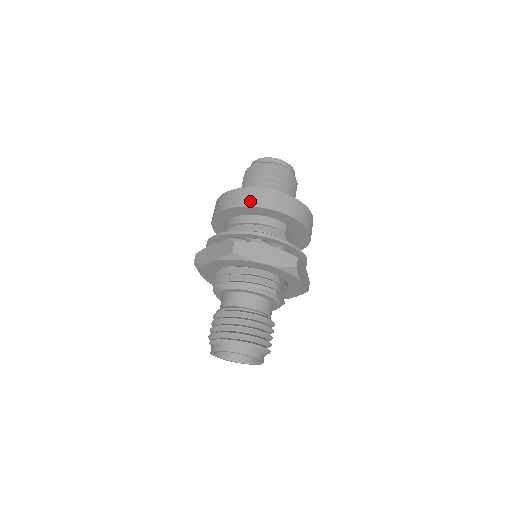
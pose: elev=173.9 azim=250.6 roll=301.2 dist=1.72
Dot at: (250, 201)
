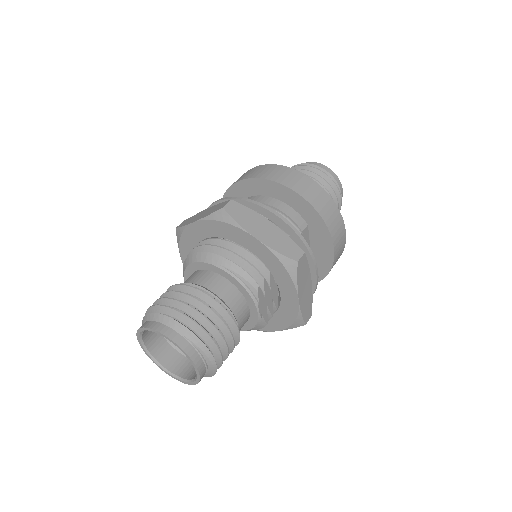
Dot at: (273, 175)
